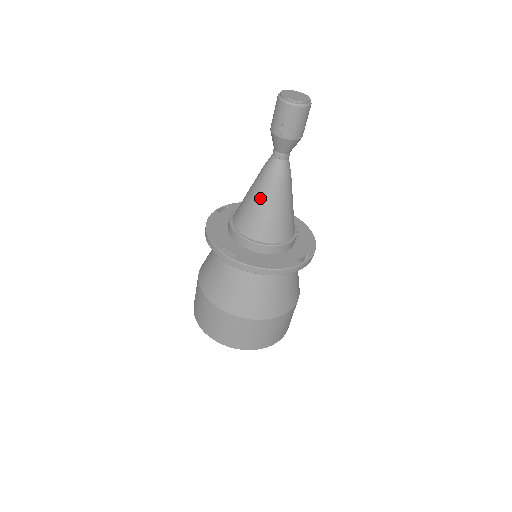
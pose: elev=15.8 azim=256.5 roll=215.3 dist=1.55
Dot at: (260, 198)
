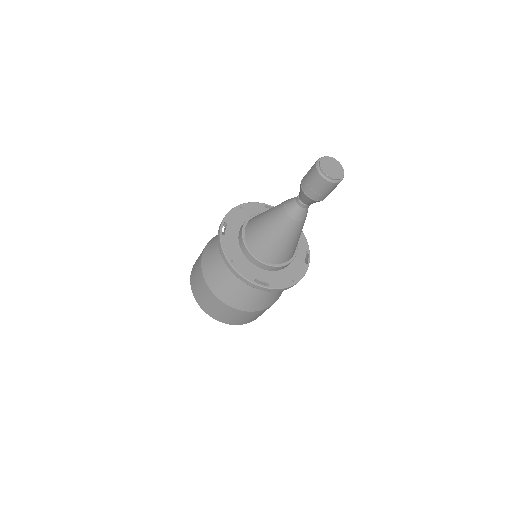
Dot at: (285, 237)
